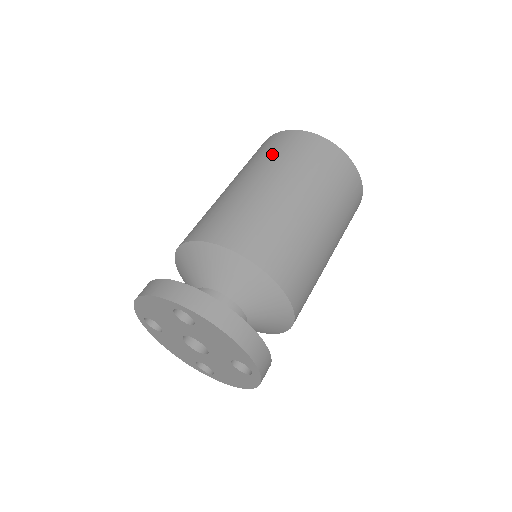
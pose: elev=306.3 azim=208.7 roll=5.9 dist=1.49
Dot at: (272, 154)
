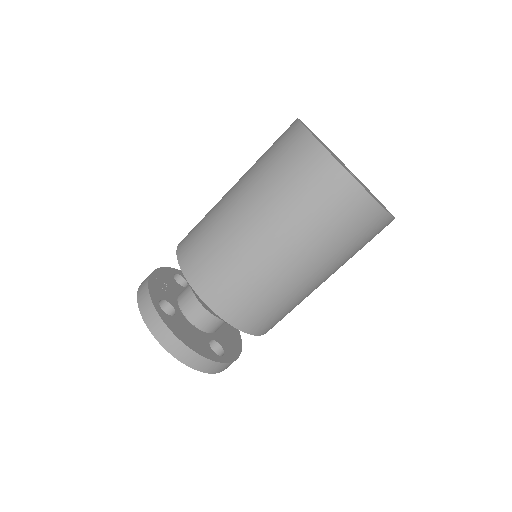
Dot at: (269, 165)
